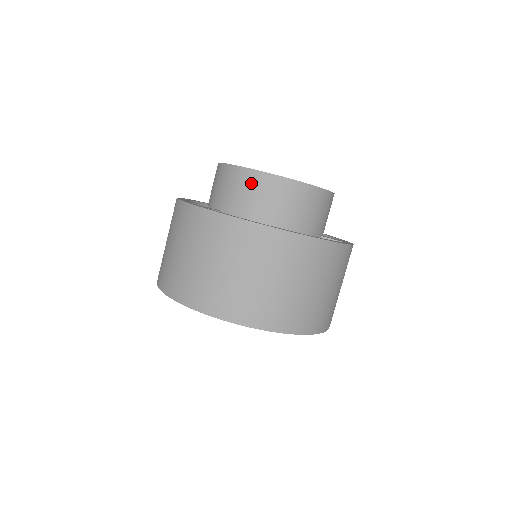
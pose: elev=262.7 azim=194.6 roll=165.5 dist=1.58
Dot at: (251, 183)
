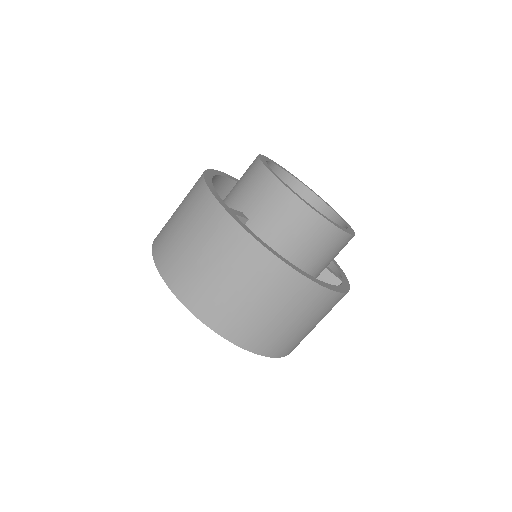
Dot at: (287, 207)
